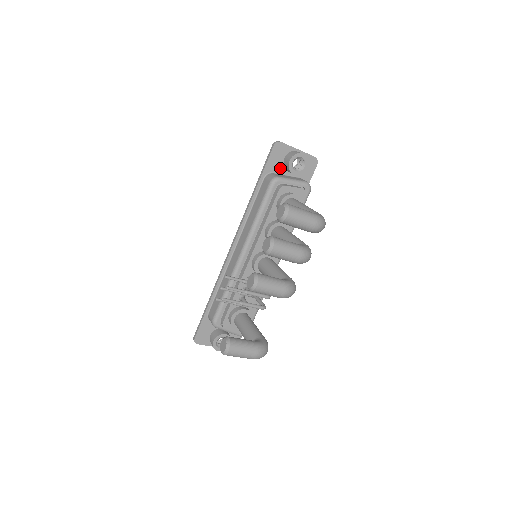
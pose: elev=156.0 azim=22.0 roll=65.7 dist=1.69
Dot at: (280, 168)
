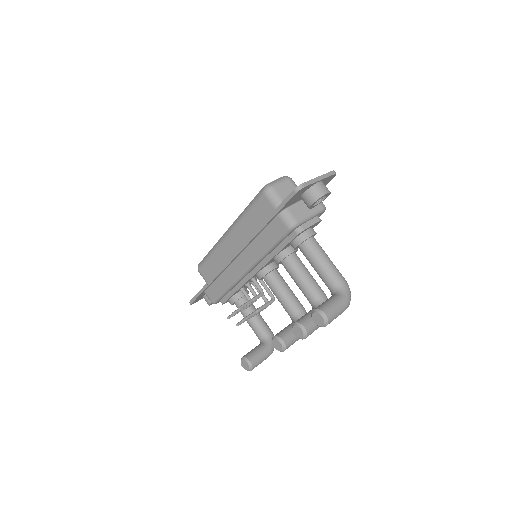
Dot at: (296, 200)
